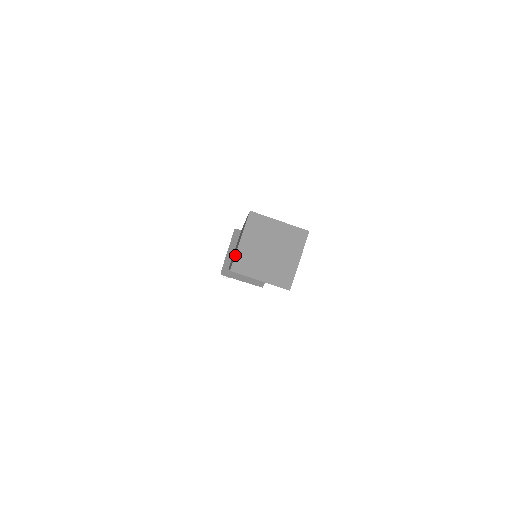
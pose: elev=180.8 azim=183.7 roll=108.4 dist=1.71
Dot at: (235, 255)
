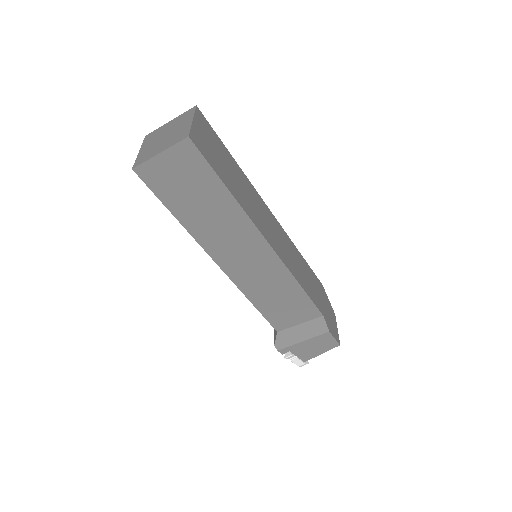
Dot at: (136, 160)
